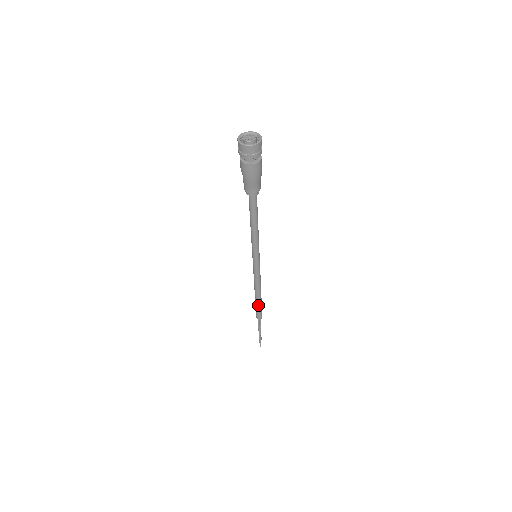
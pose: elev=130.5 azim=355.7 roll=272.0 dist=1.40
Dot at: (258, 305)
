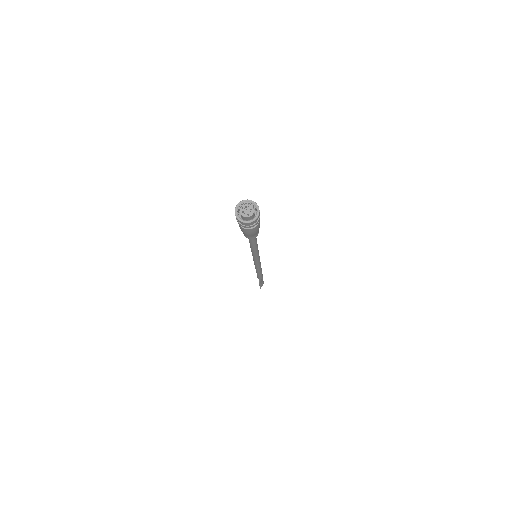
Dot at: (258, 274)
